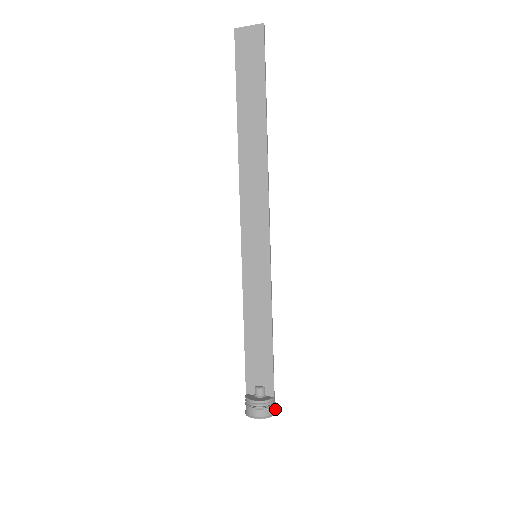
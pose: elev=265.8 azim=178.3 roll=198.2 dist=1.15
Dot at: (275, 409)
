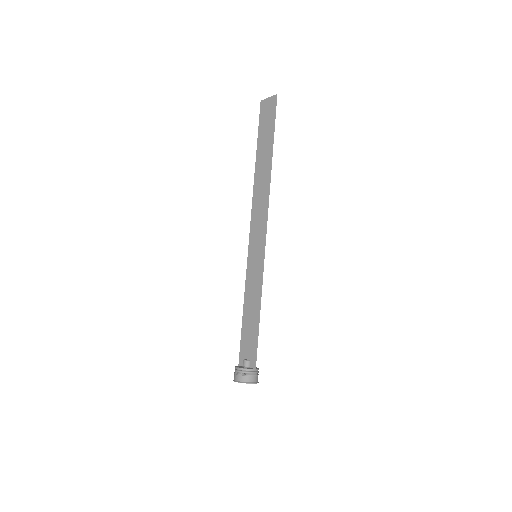
Dot at: (258, 382)
